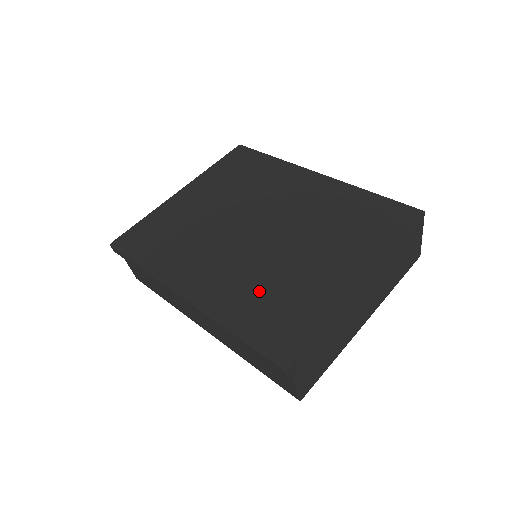
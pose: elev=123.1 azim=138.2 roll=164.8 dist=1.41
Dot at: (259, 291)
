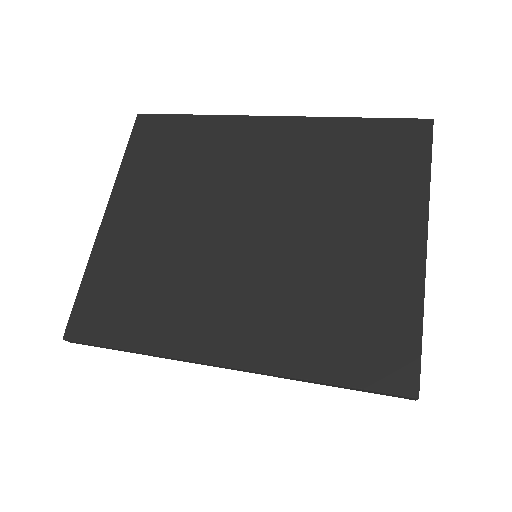
Dot at: (315, 312)
